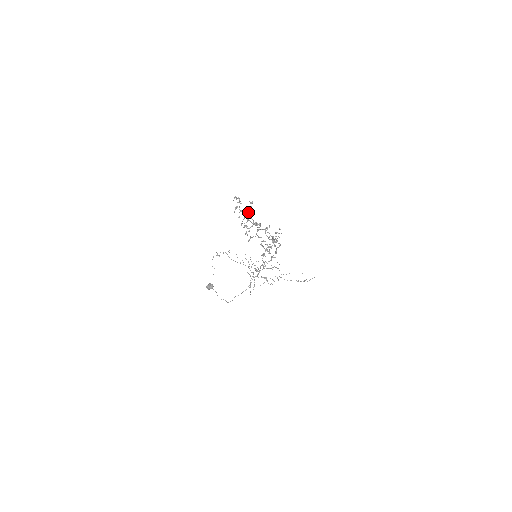
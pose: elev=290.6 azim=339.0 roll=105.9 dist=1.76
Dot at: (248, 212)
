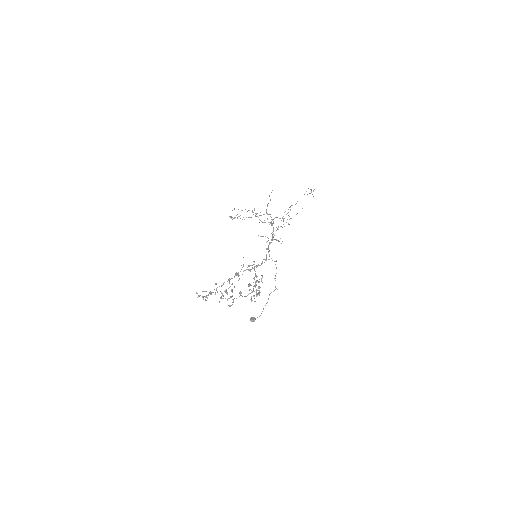
Dot at: occluded
